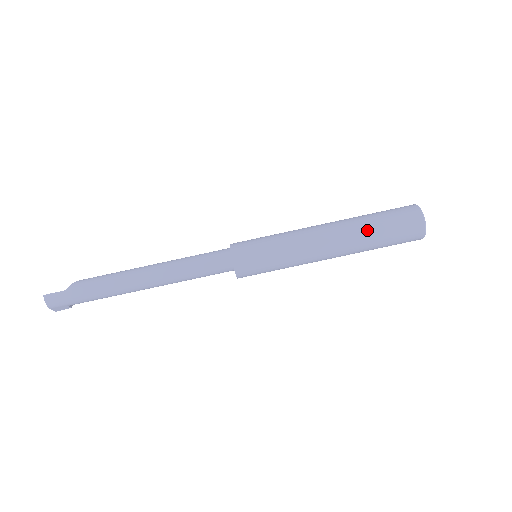
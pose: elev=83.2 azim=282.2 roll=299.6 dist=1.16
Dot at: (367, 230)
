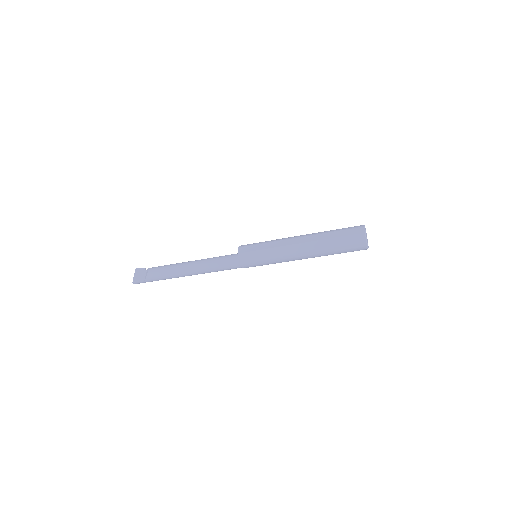
Dot at: (329, 254)
